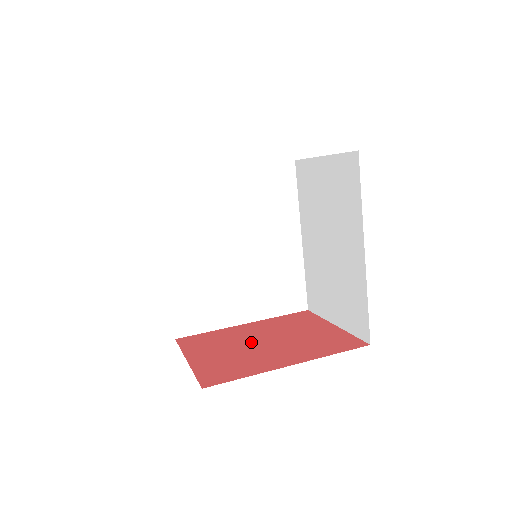
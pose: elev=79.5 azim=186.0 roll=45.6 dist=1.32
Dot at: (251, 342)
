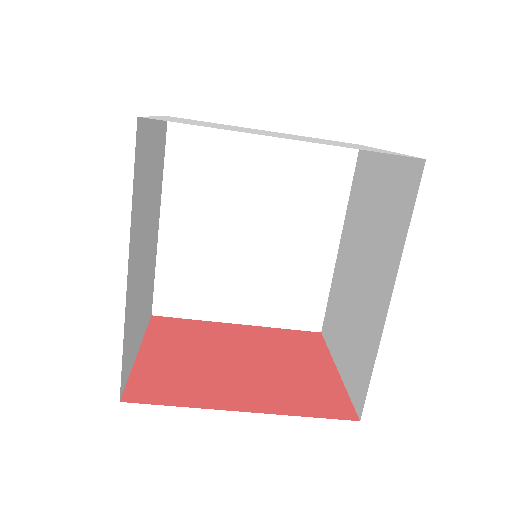
Dot at: (224, 354)
